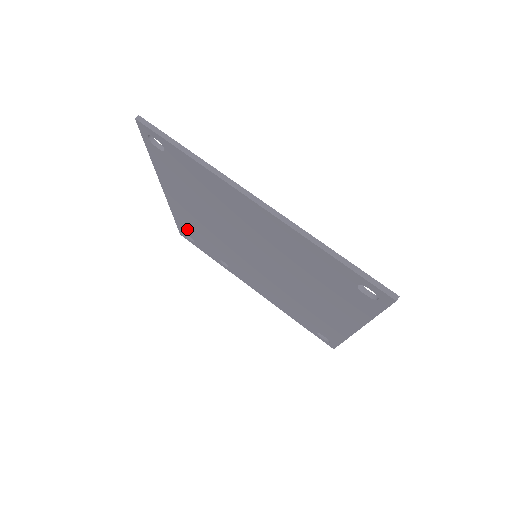
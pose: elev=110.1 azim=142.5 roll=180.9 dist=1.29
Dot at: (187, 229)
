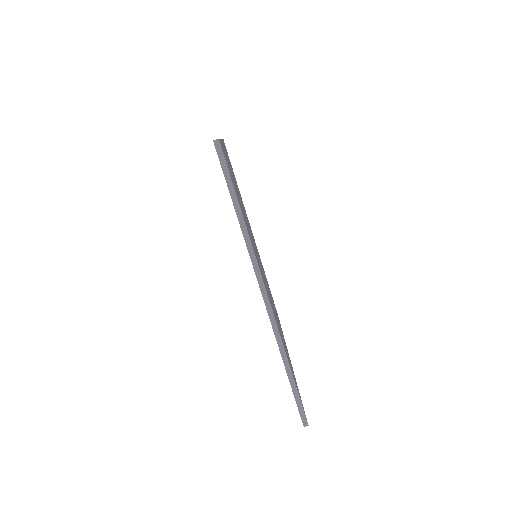
Dot at: occluded
